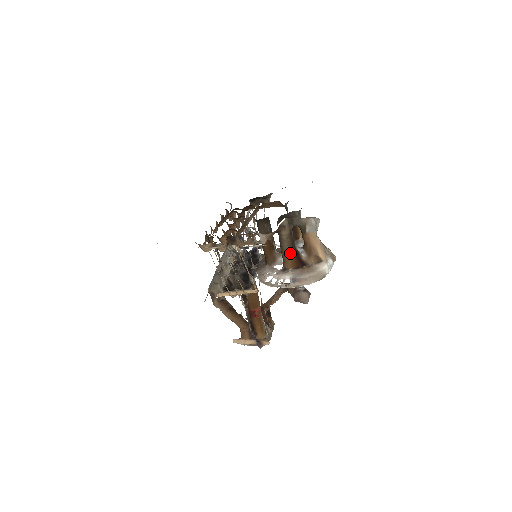
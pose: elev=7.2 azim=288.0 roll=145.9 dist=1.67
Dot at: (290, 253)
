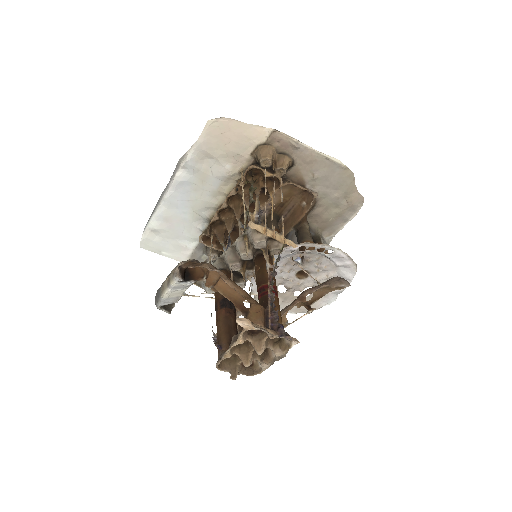
Dot at: occluded
